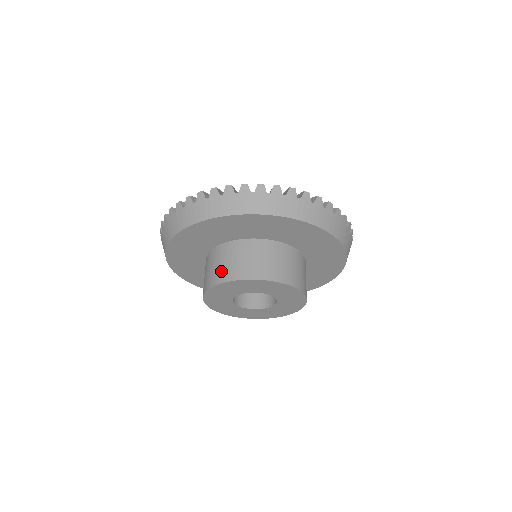
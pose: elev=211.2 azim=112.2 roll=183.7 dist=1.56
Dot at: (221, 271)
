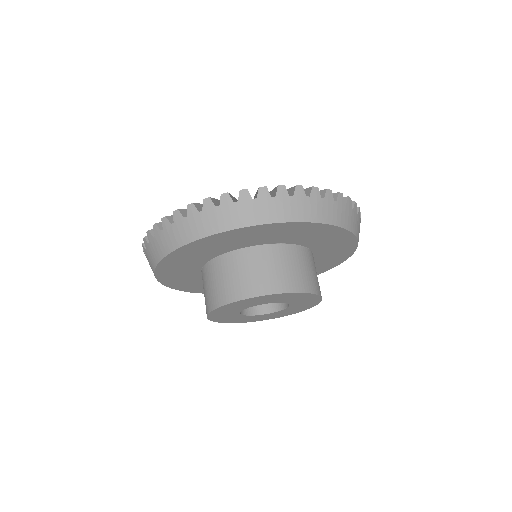
Dot at: (278, 278)
